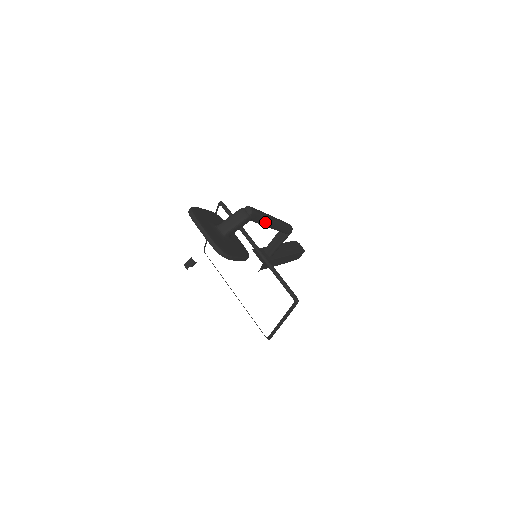
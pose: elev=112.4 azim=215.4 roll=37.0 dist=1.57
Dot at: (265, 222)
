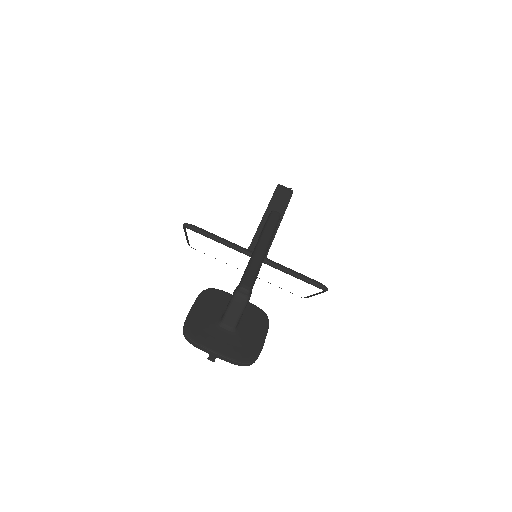
Dot at: occluded
